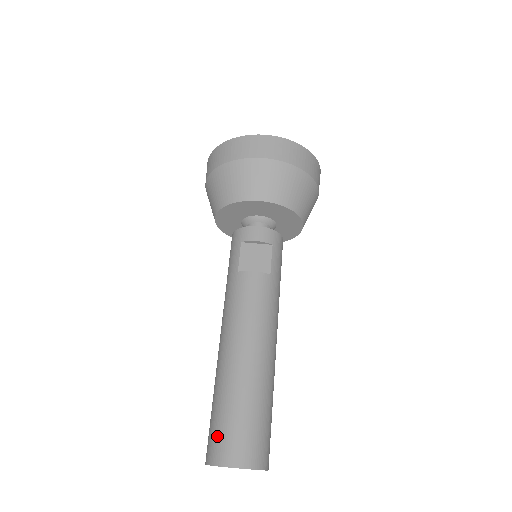
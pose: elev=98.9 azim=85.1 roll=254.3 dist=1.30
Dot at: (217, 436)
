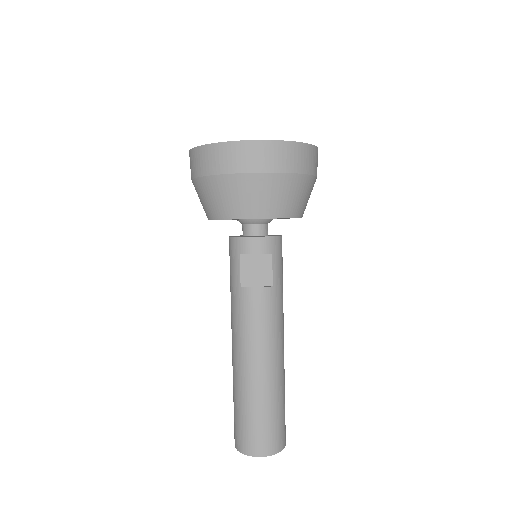
Dot at: (242, 432)
